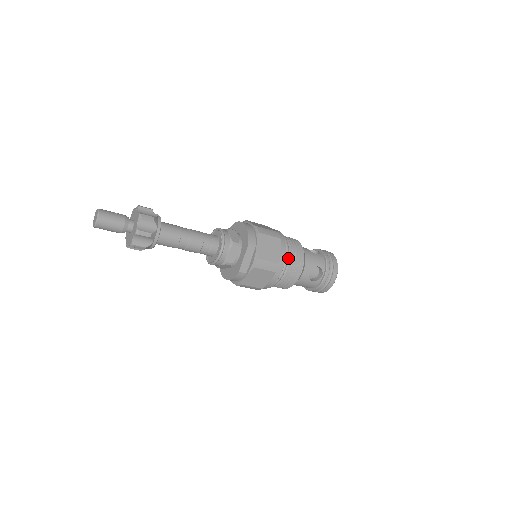
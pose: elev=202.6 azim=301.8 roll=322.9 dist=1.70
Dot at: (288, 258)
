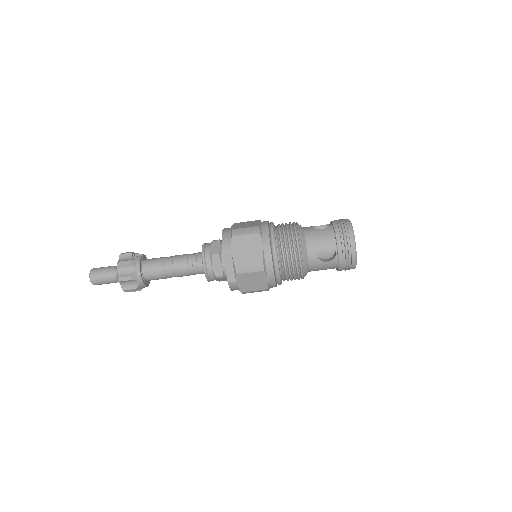
Dot at: (278, 250)
